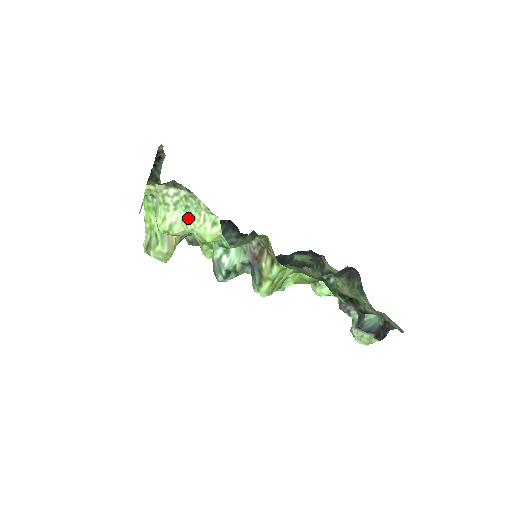
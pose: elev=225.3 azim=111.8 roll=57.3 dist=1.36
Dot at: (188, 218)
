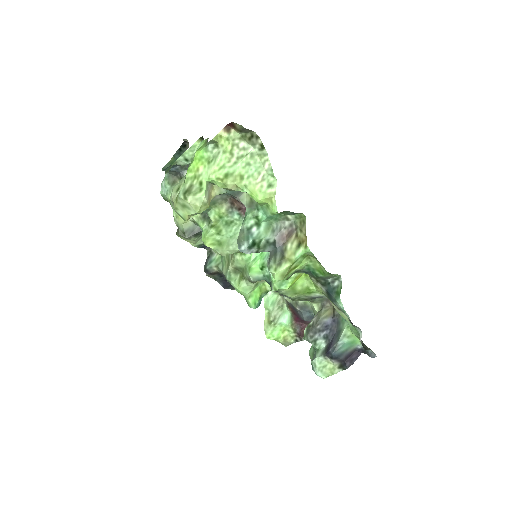
Dot at: (245, 174)
